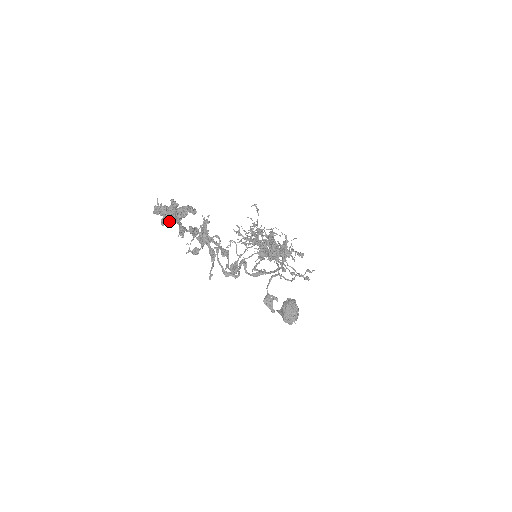
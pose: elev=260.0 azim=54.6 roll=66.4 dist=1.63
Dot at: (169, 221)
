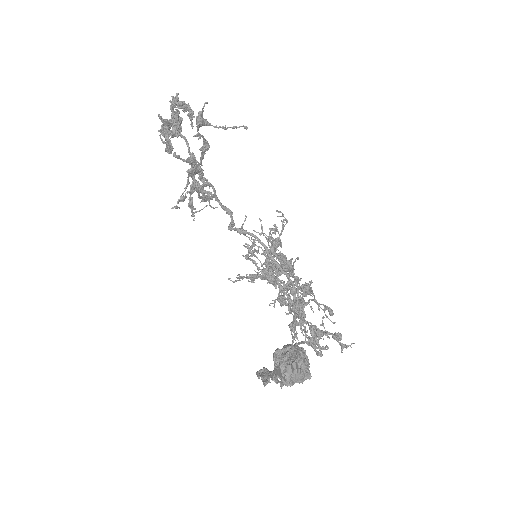
Dot at: (166, 120)
